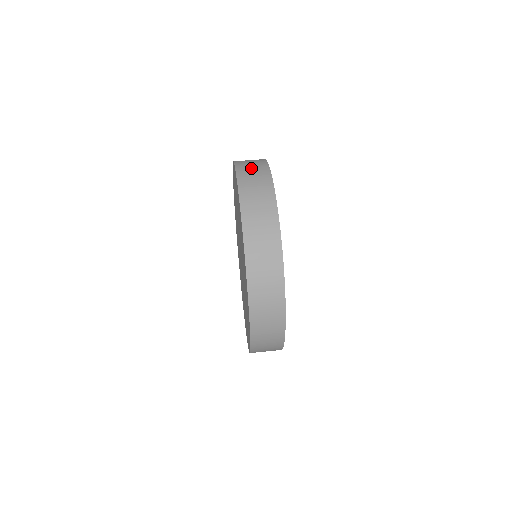
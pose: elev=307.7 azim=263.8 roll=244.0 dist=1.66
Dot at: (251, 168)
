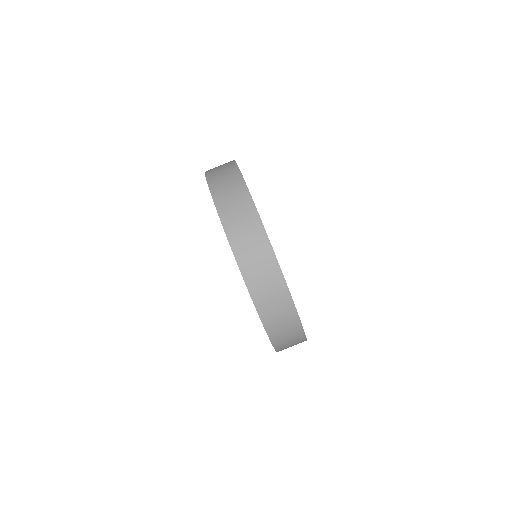
Dot at: (219, 168)
